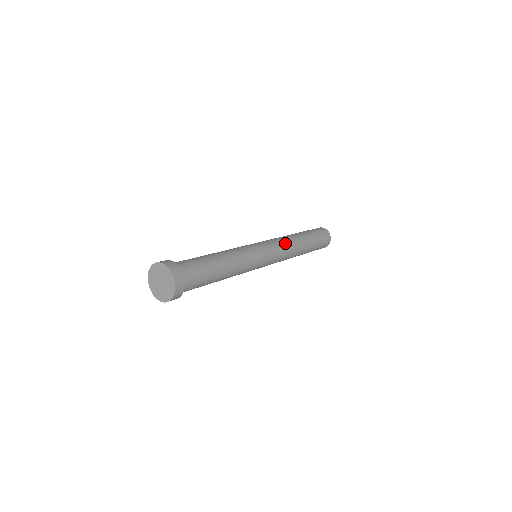
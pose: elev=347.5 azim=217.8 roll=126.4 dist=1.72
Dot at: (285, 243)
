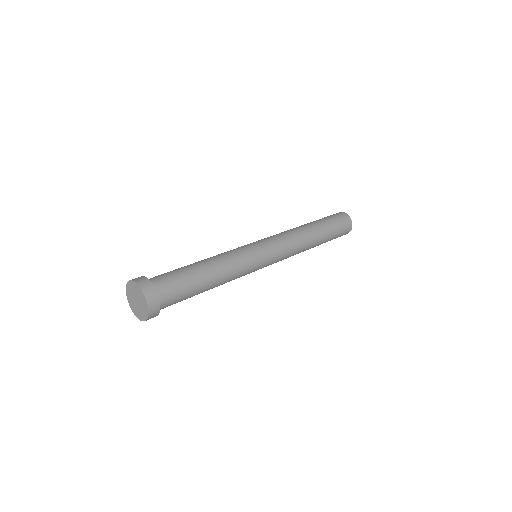
Dot at: (294, 249)
